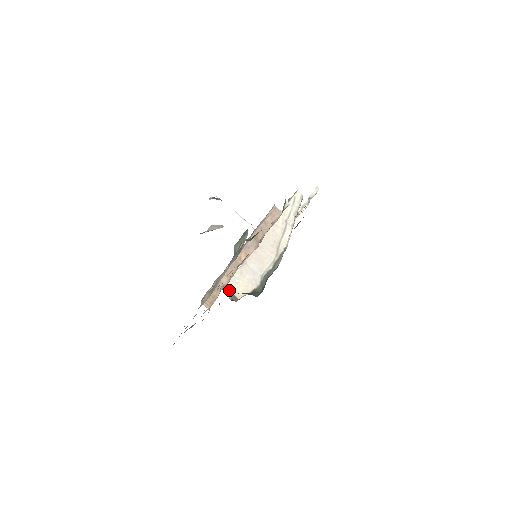
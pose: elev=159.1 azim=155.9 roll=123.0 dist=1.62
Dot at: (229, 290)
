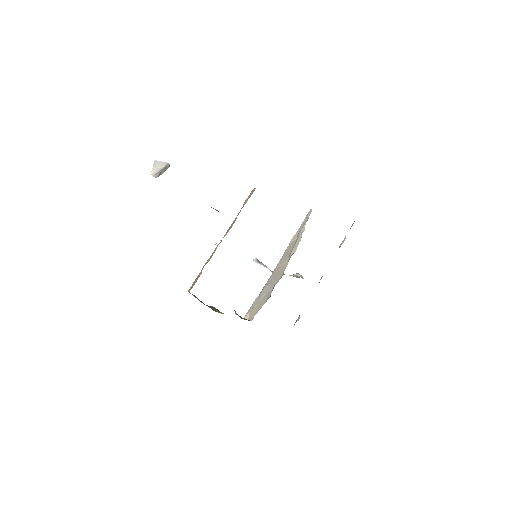
Dot at: (247, 318)
